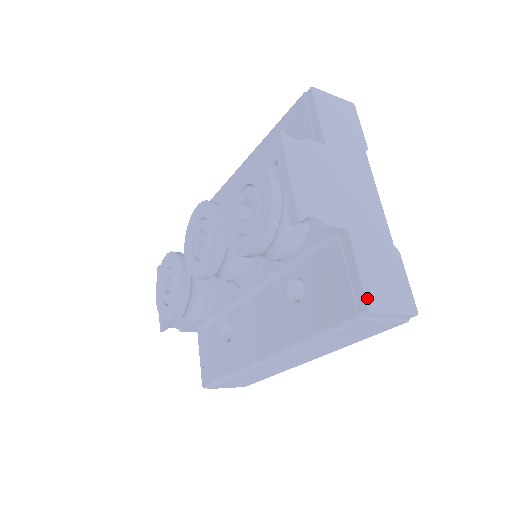
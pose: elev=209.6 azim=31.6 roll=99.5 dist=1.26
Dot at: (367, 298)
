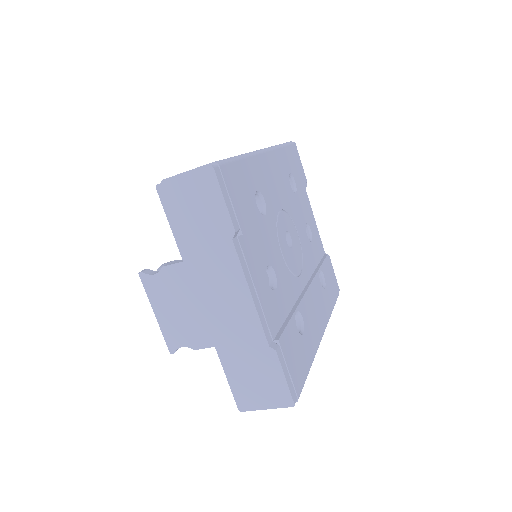
Dot at: (237, 402)
